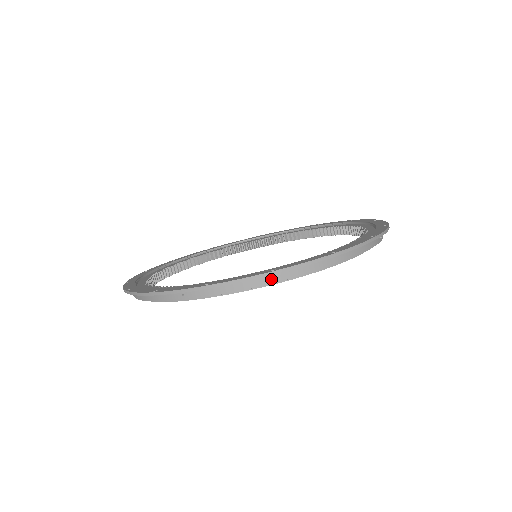
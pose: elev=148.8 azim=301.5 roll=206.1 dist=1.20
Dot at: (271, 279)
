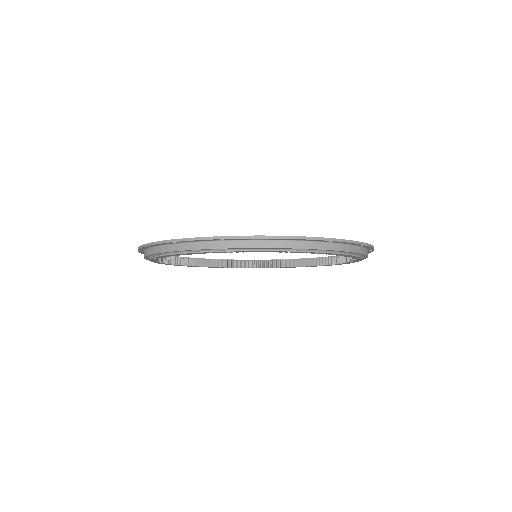
Dot at: (221, 245)
